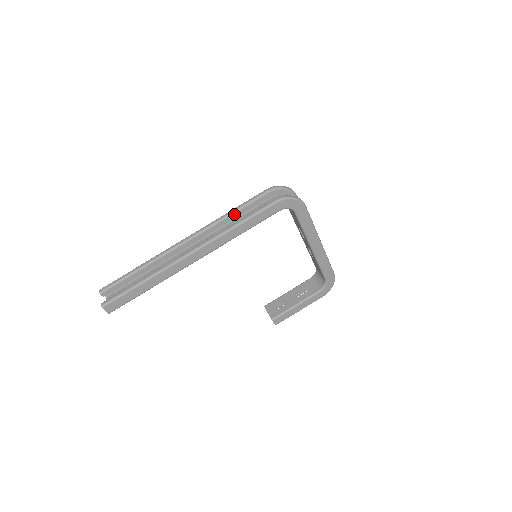
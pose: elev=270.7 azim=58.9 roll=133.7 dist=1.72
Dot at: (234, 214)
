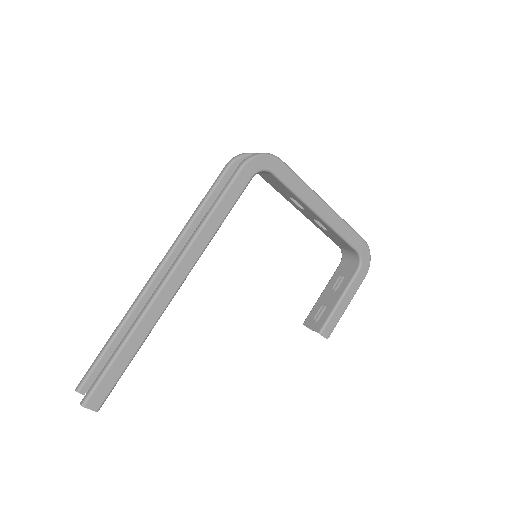
Dot at: (200, 212)
